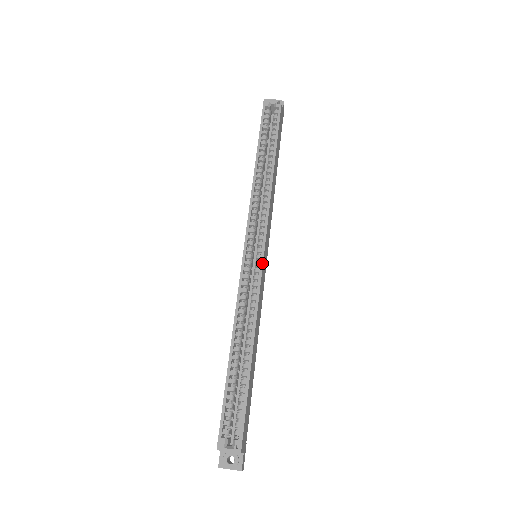
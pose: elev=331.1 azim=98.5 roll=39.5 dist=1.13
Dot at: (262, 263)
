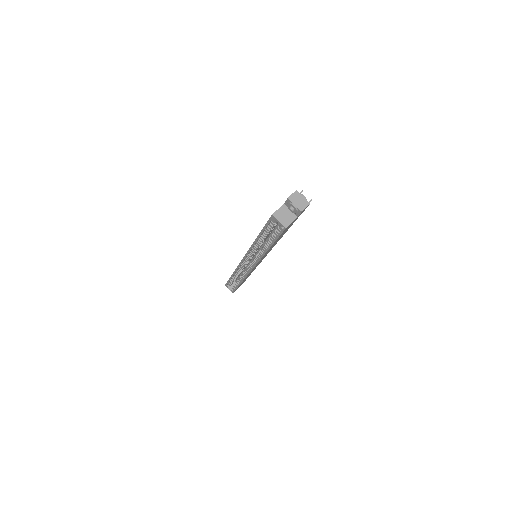
Dot at: occluded
